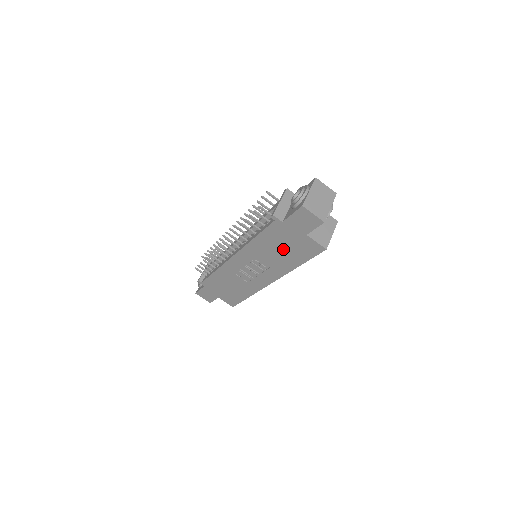
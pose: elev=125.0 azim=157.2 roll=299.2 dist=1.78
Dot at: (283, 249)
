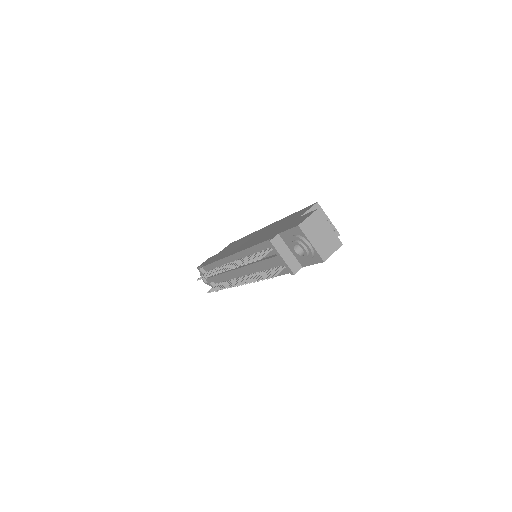
Dot at: occluded
